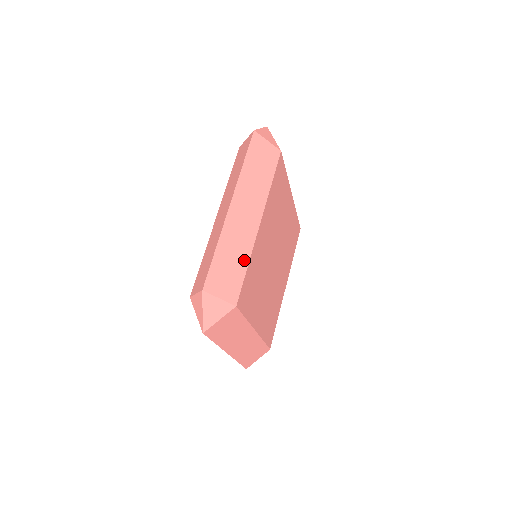
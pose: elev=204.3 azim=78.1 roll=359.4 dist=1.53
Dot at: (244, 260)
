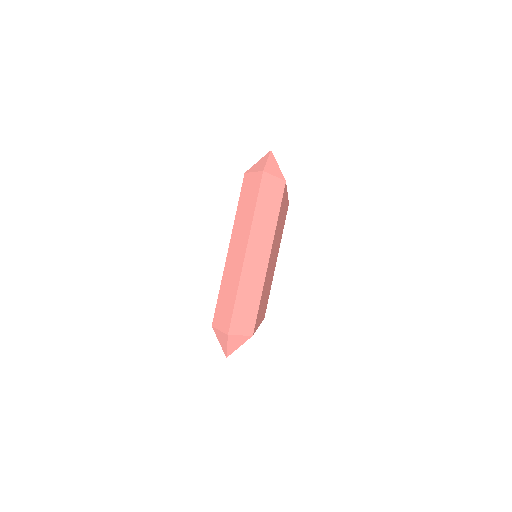
Dot at: occluded
